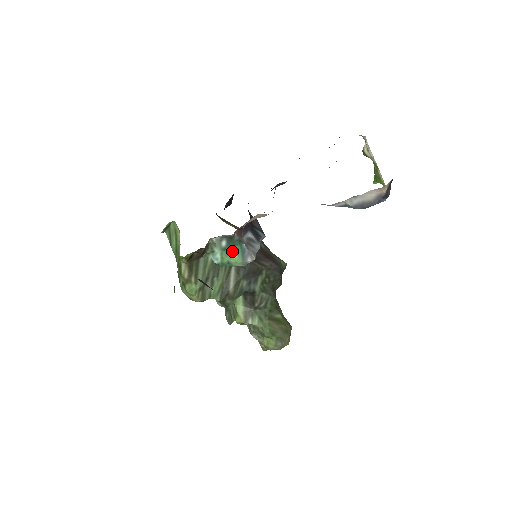
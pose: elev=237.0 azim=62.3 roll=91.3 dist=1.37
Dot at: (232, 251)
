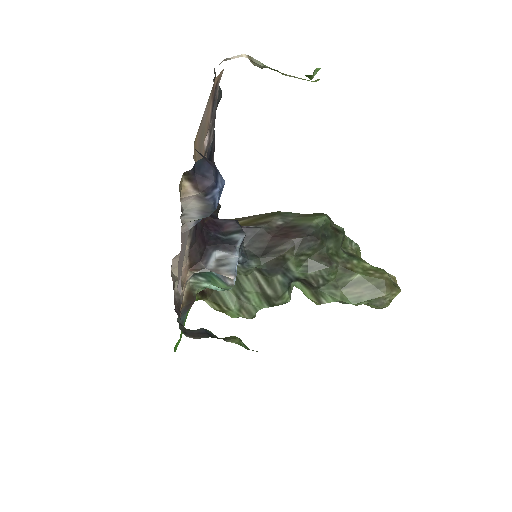
Dot at: (214, 280)
